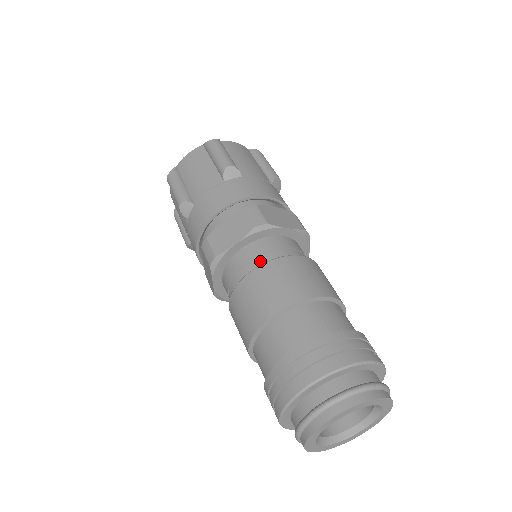
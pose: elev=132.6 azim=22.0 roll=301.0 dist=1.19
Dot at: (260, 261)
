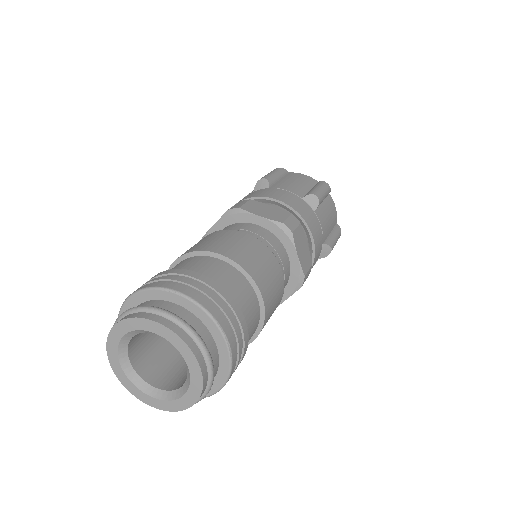
Dot at: occluded
